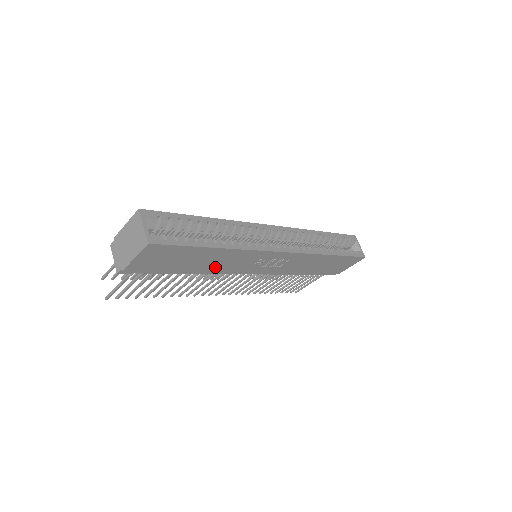
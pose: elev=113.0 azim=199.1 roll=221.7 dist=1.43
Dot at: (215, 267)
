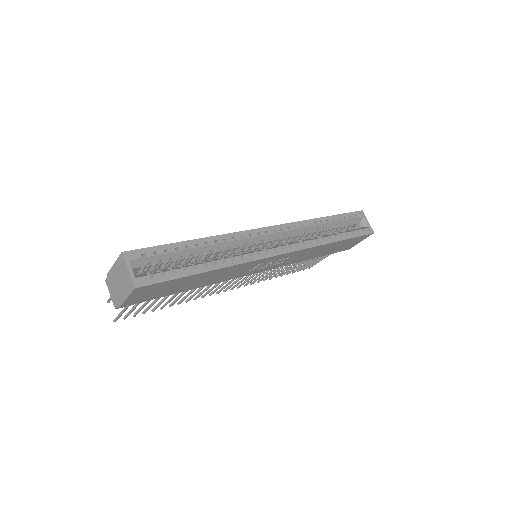
Dot at: (213, 281)
